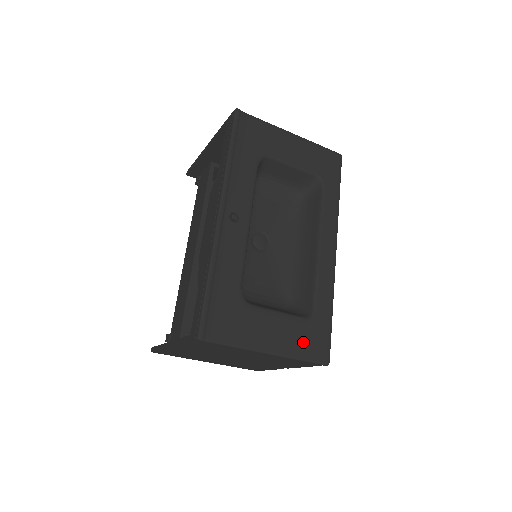
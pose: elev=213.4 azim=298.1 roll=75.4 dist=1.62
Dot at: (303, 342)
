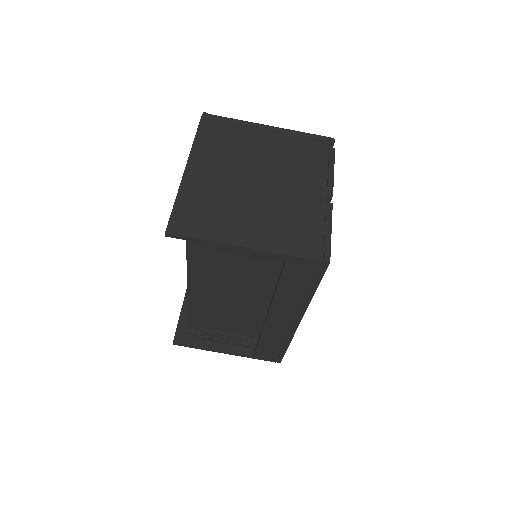
Dot at: occluded
